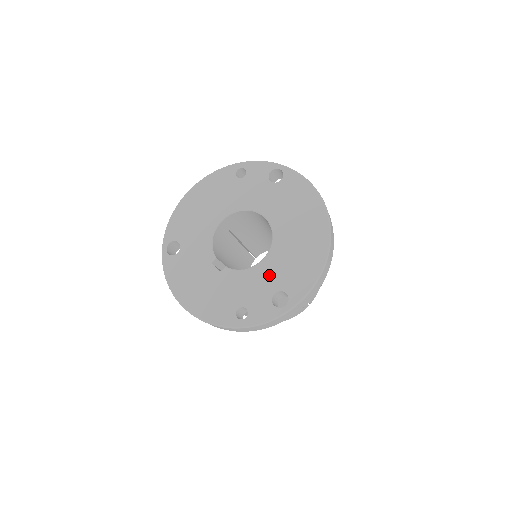
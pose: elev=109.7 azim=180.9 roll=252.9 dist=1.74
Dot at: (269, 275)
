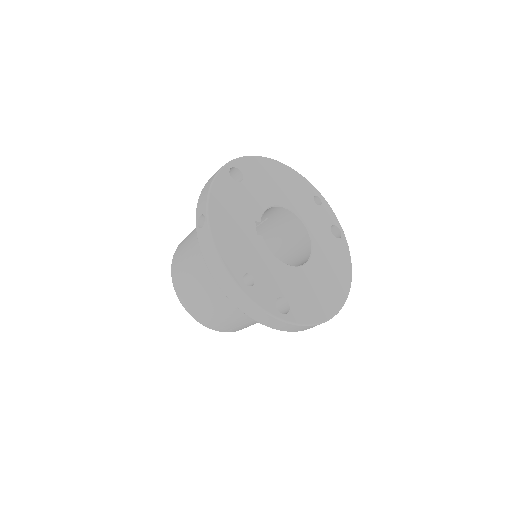
Dot at: (288, 281)
